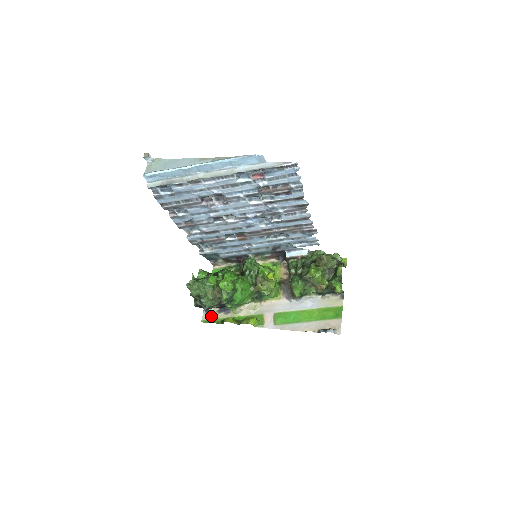
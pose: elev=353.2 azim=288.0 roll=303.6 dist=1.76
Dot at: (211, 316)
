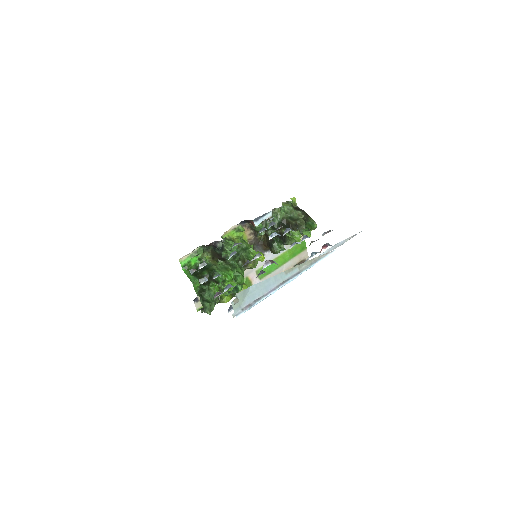
Dot at: occluded
